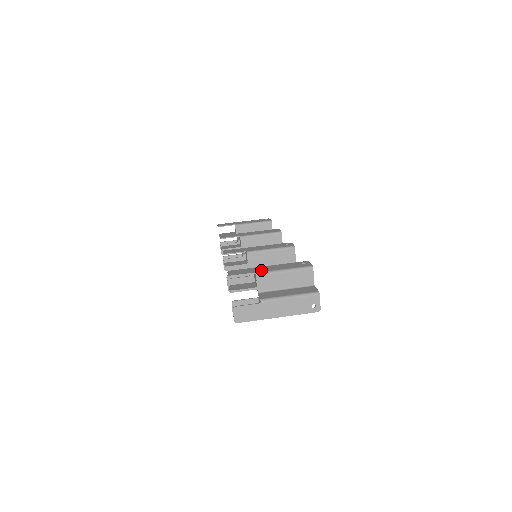
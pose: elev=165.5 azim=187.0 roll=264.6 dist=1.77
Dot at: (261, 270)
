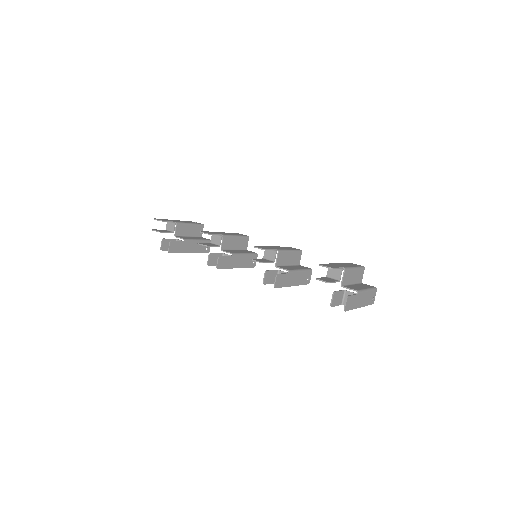
Dot at: (342, 266)
